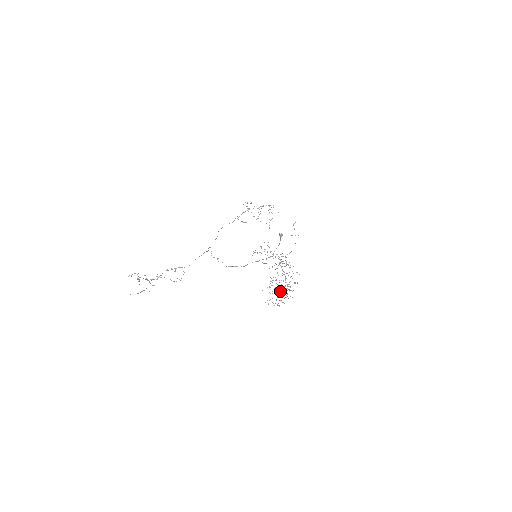
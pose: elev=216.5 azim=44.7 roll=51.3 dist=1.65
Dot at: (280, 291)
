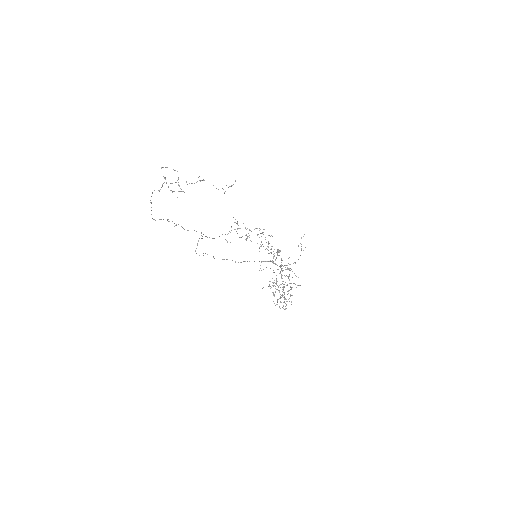
Dot at: (280, 296)
